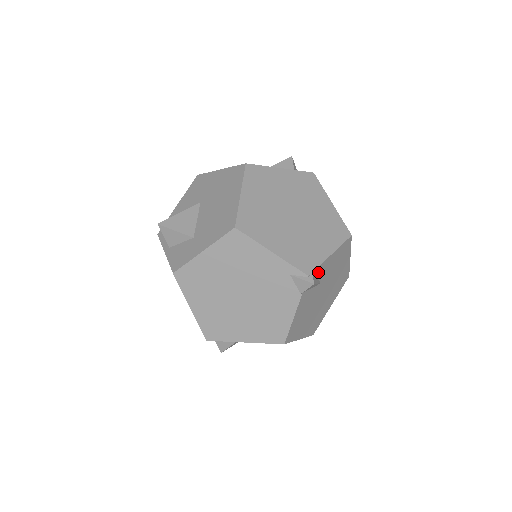
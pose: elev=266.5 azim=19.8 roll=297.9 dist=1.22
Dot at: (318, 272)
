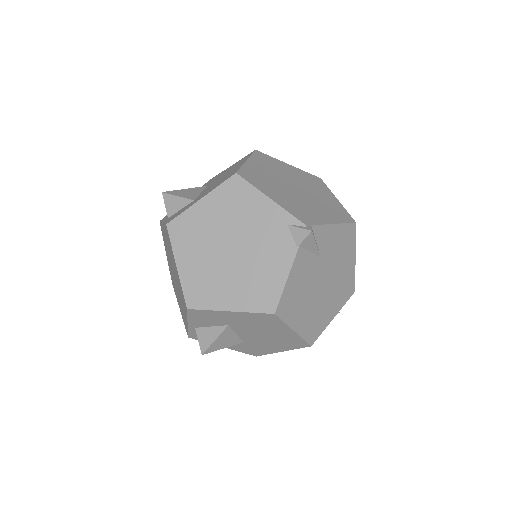
Dot at: (318, 234)
